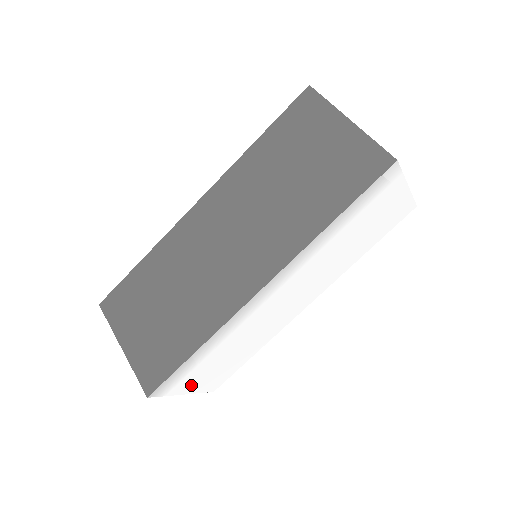
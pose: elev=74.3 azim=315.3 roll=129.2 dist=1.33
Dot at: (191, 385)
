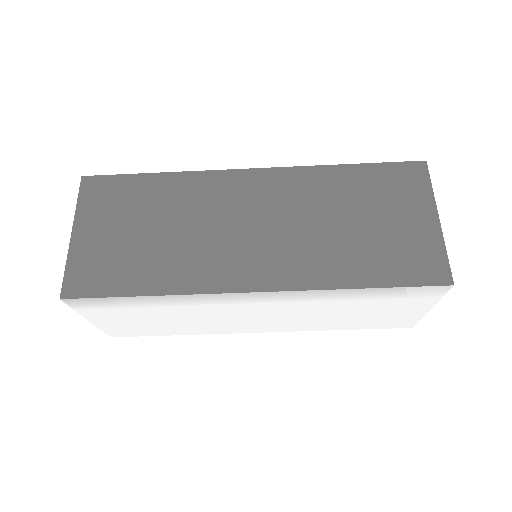
Dot at: (103, 318)
